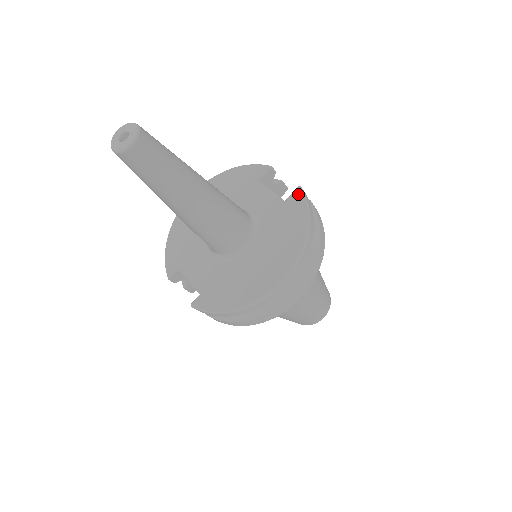
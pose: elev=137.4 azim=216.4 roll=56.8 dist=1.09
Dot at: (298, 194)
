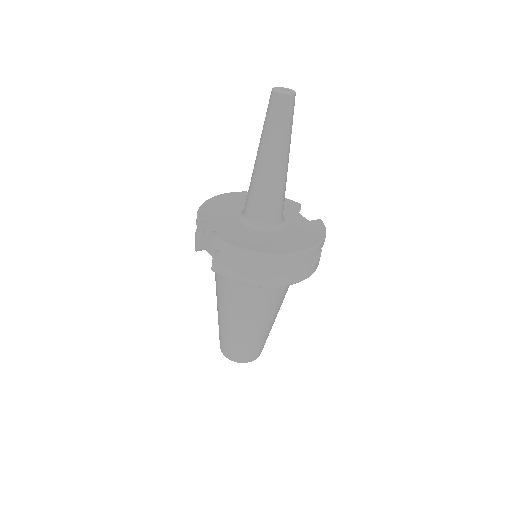
Dot at: (320, 221)
